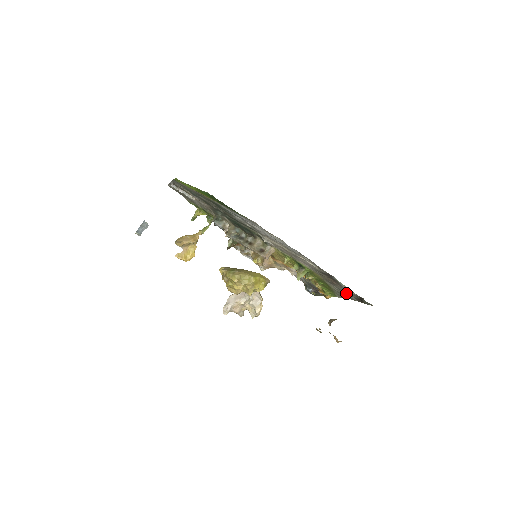
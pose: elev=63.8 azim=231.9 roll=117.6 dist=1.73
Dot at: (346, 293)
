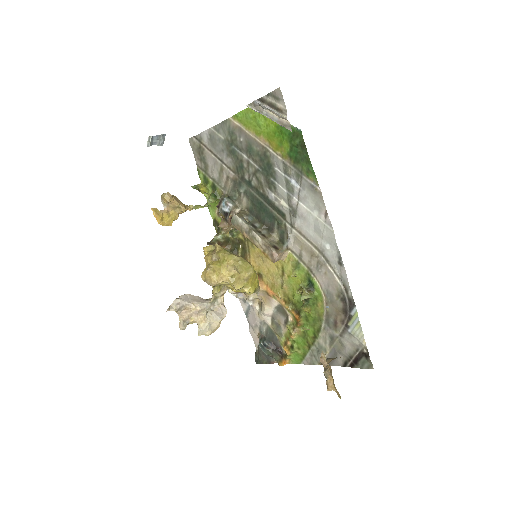
Dot at: (337, 348)
